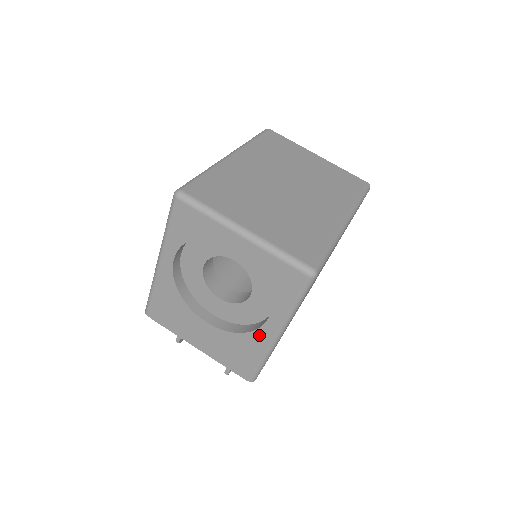
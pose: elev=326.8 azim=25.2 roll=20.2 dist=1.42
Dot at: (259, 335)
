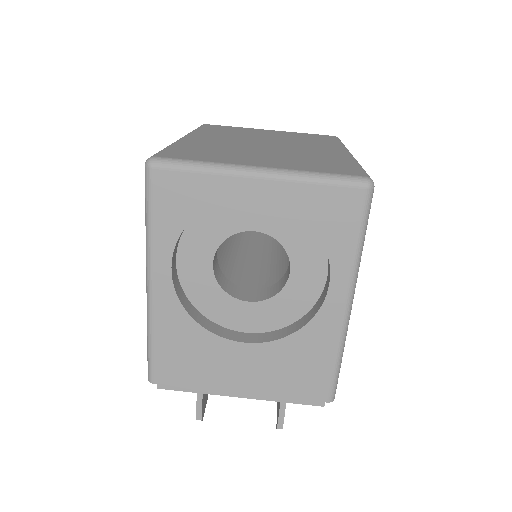
Dot at: (323, 319)
